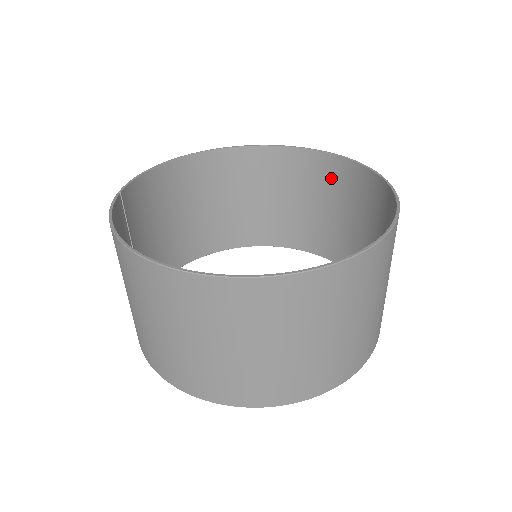
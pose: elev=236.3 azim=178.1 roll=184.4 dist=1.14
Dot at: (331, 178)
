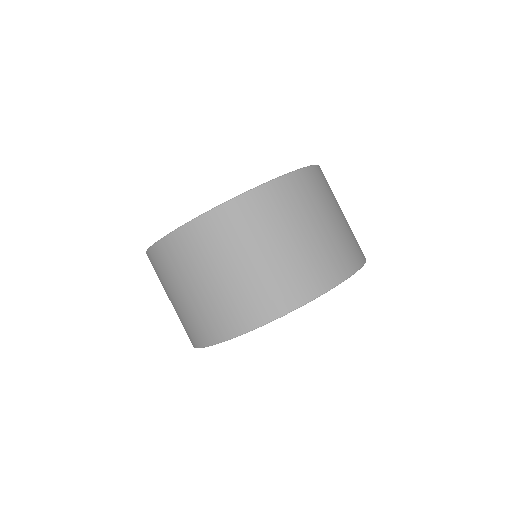
Dot at: occluded
